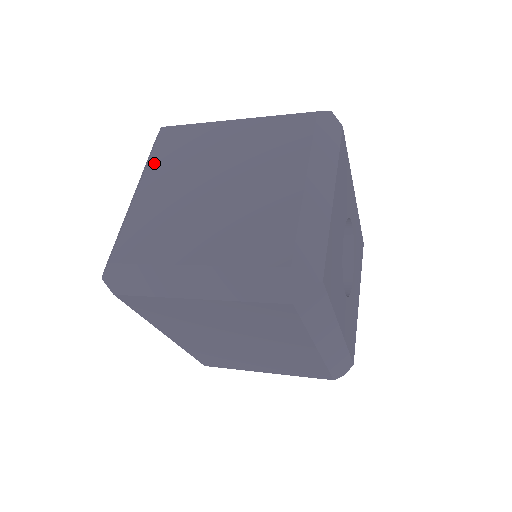
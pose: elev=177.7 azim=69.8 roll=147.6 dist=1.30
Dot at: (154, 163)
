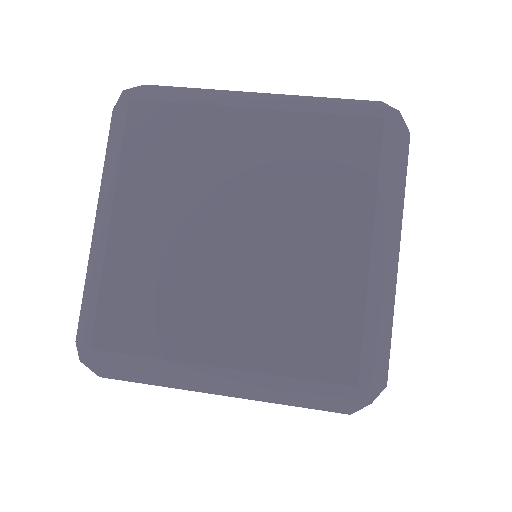
Dot at: (129, 174)
